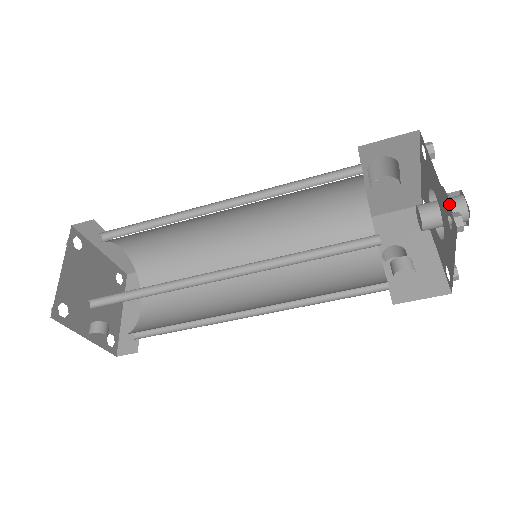
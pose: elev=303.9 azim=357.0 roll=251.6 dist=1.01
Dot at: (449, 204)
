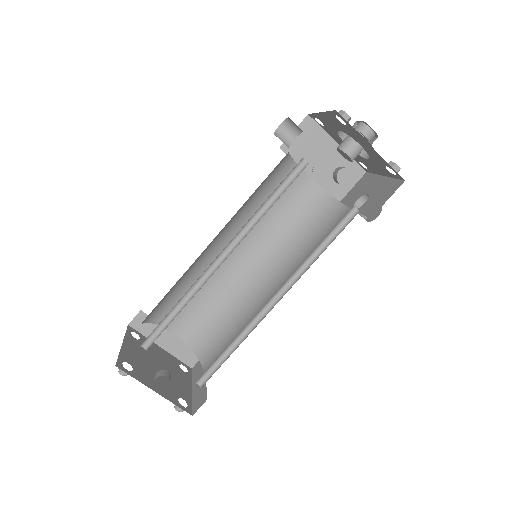
Dot at: occluded
